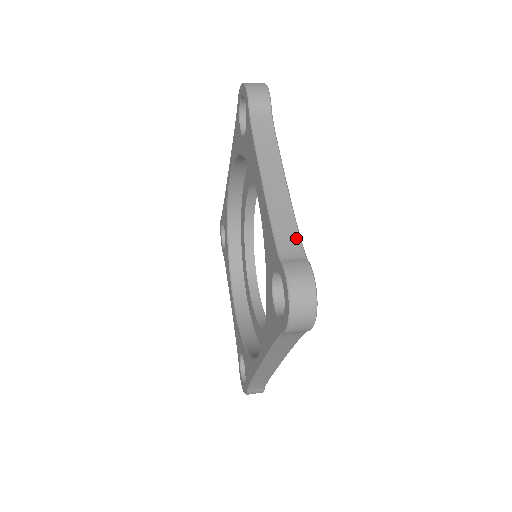
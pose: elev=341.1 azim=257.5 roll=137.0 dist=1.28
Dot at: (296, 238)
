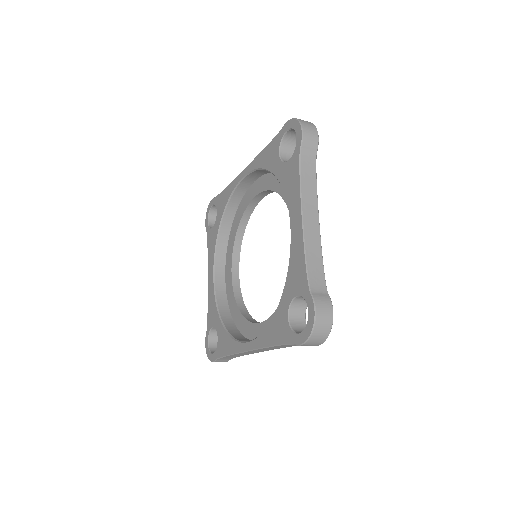
Dot at: (322, 274)
